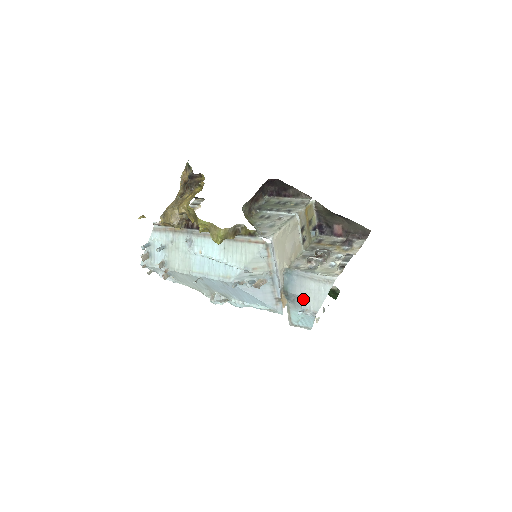
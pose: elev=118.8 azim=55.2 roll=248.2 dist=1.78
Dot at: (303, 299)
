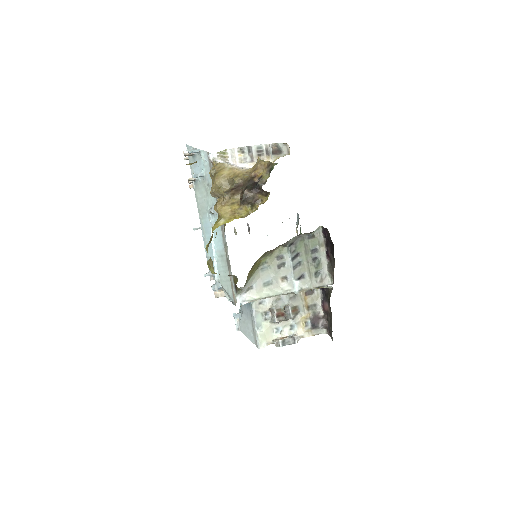
Dot at: (242, 317)
